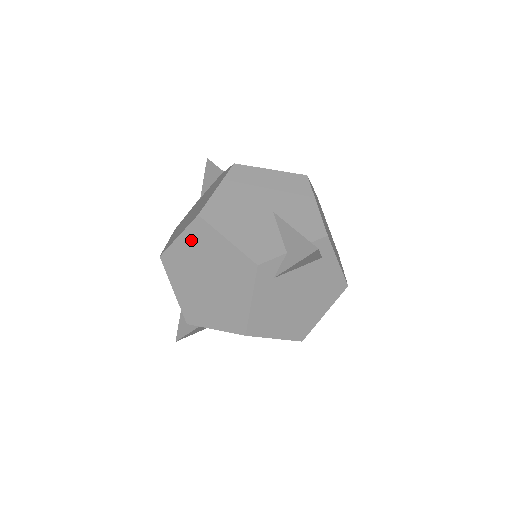
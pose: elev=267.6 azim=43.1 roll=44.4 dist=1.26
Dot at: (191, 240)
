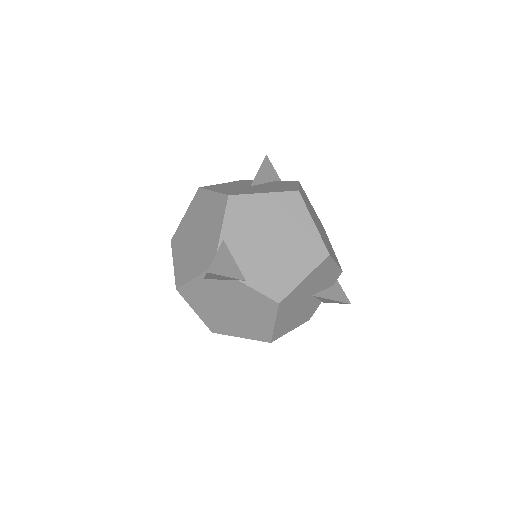
Dot at: occluded
